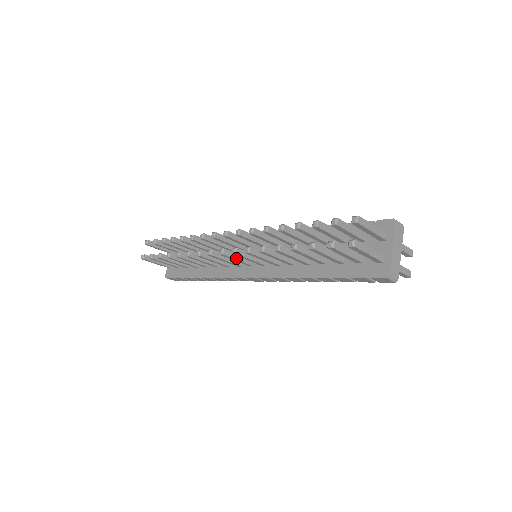
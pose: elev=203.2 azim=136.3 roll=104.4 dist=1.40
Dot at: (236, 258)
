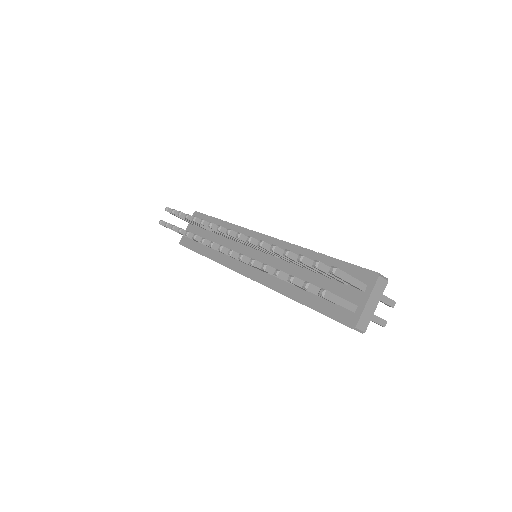
Dot at: occluded
